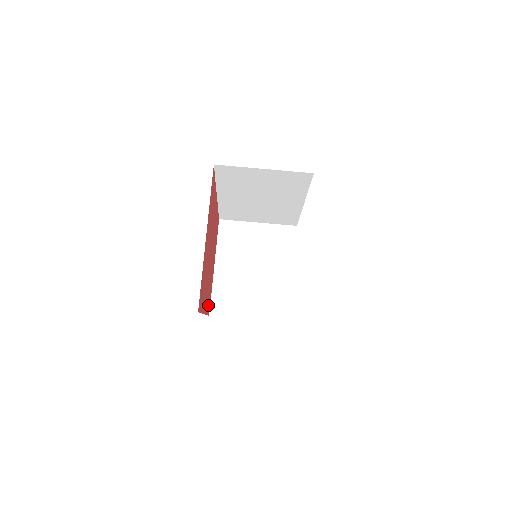
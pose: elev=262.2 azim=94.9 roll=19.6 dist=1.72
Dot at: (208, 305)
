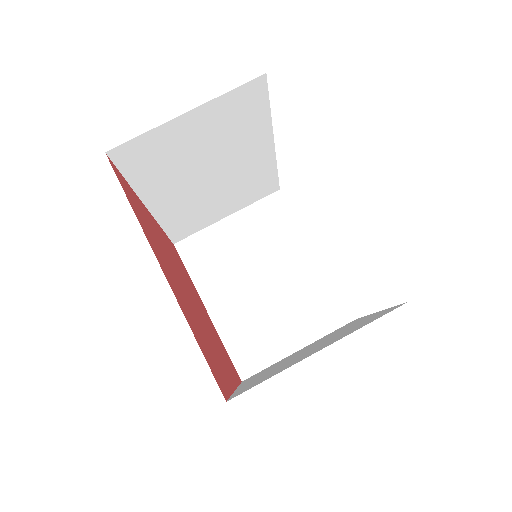
Dot at: occluded
